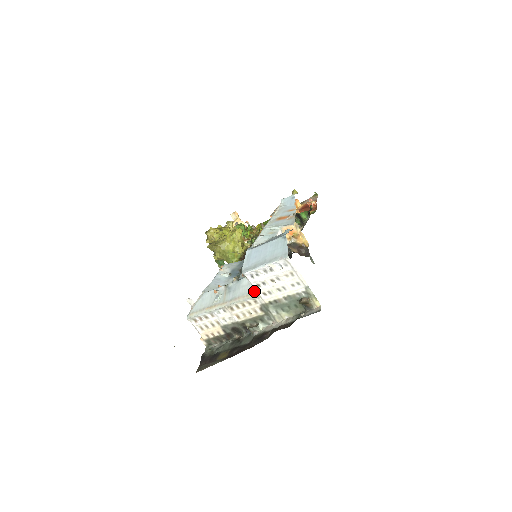
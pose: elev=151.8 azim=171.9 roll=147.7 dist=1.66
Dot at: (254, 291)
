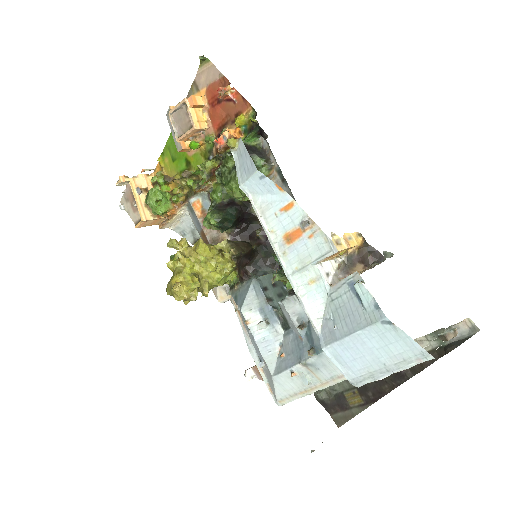
Dot at: occluded
